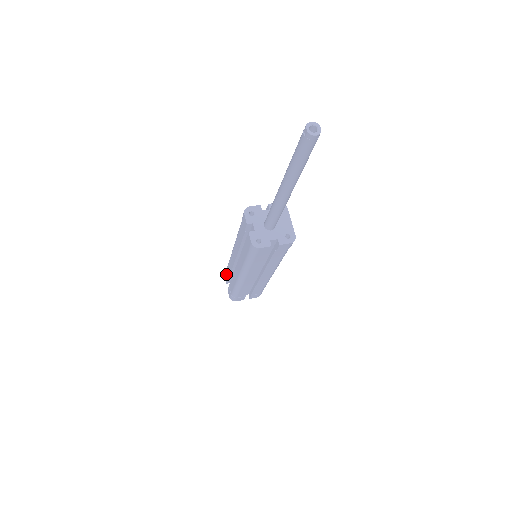
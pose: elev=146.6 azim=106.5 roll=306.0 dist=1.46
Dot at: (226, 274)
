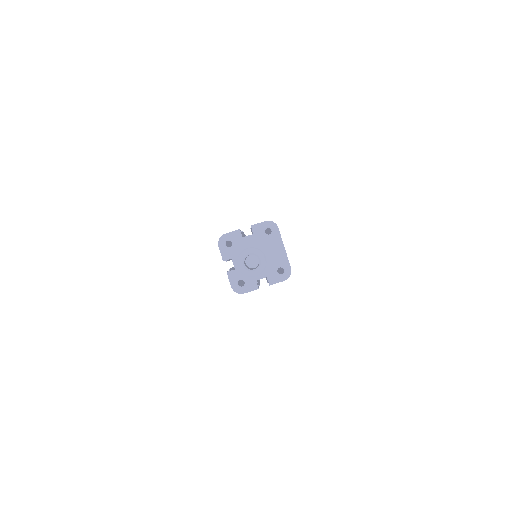
Dot at: occluded
